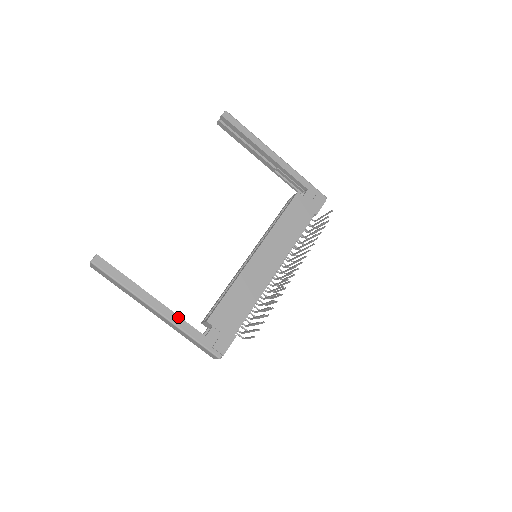
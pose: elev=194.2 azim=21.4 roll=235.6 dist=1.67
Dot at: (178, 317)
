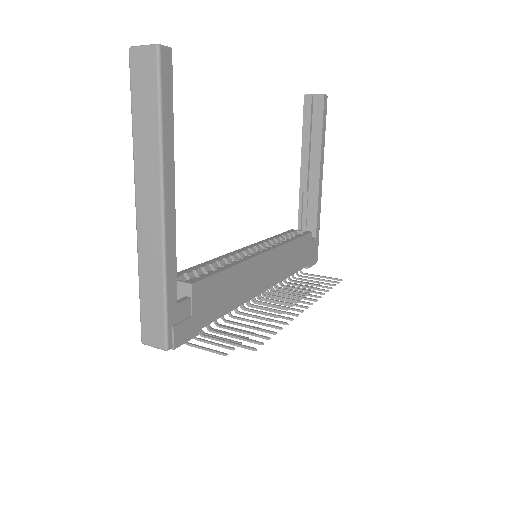
Dot at: (175, 245)
